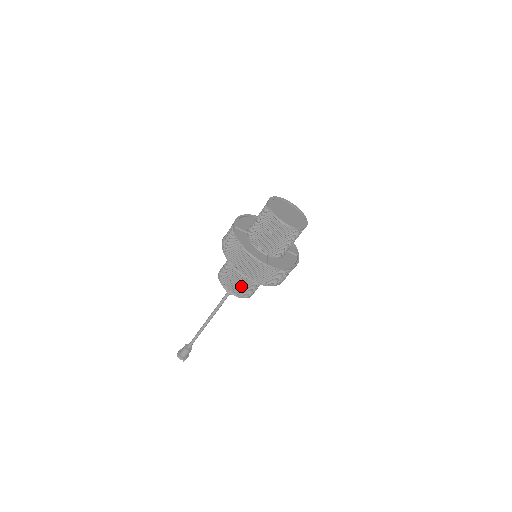
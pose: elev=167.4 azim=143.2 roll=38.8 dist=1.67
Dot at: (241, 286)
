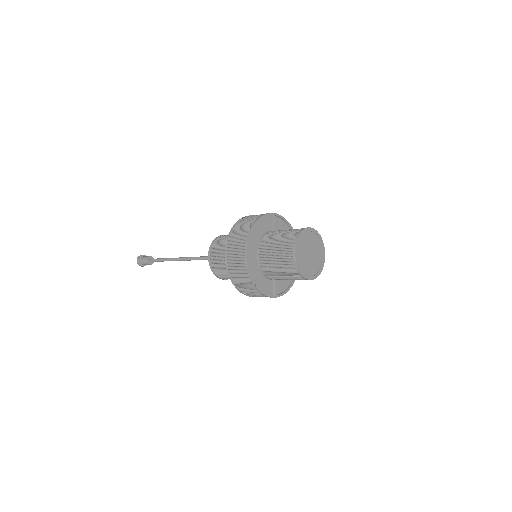
Dot at: occluded
